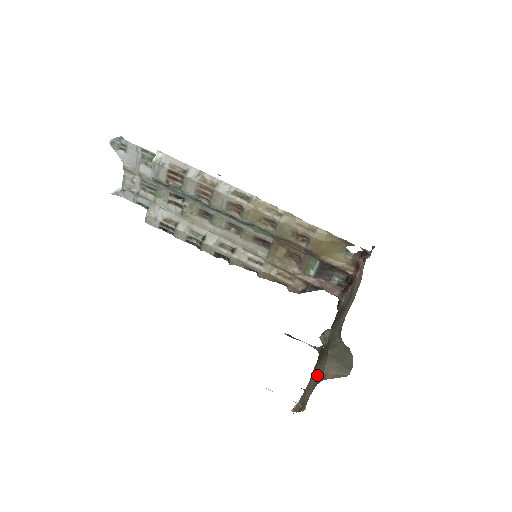
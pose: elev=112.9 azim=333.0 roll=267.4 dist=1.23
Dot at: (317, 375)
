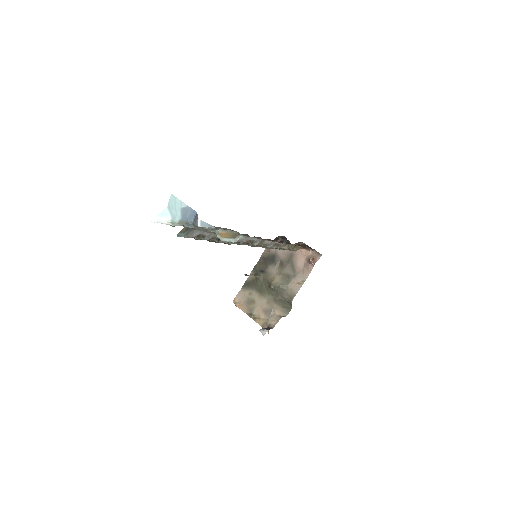
Dot at: (266, 306)
